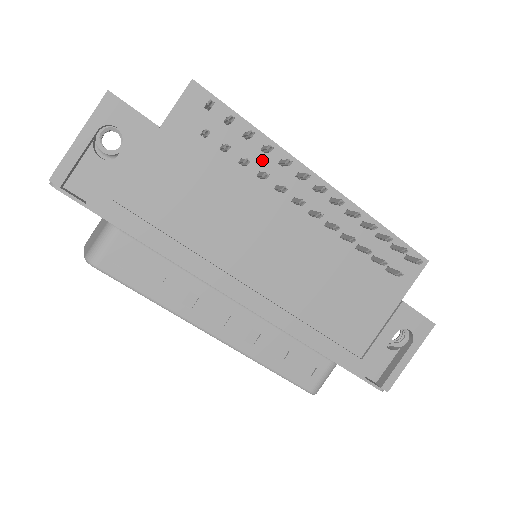
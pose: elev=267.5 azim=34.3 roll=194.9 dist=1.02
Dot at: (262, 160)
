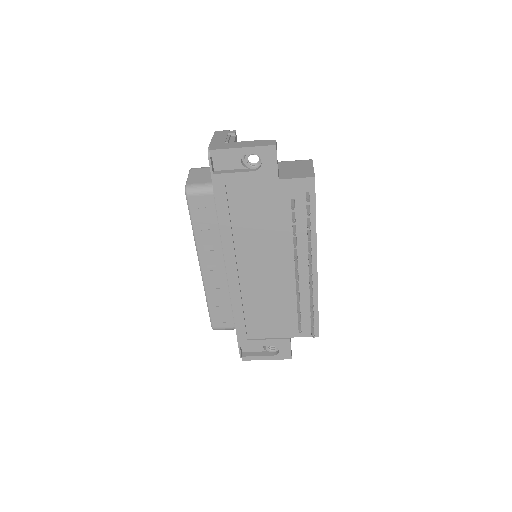
Dot at: (303, 234)
